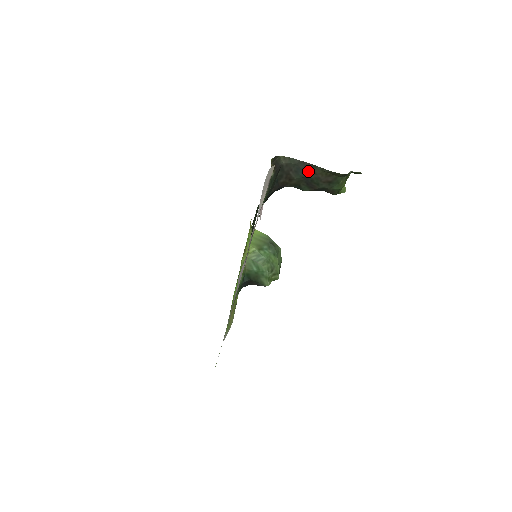
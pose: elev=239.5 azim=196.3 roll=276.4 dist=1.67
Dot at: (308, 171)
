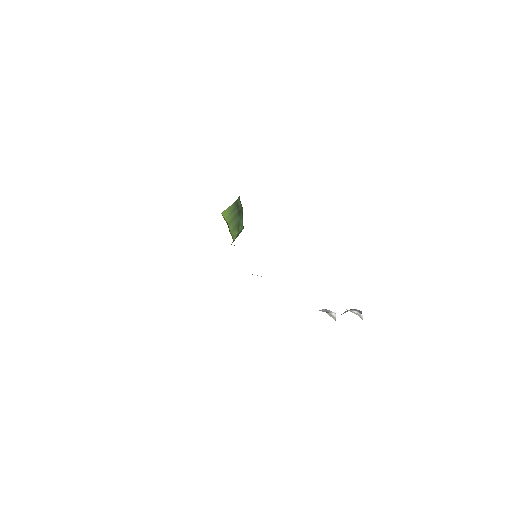
Dot at: occluded
